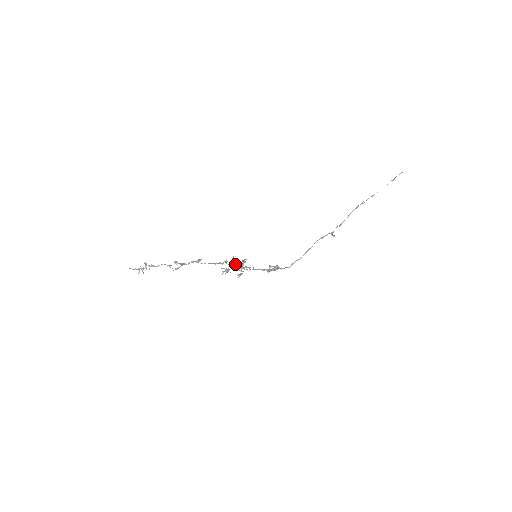
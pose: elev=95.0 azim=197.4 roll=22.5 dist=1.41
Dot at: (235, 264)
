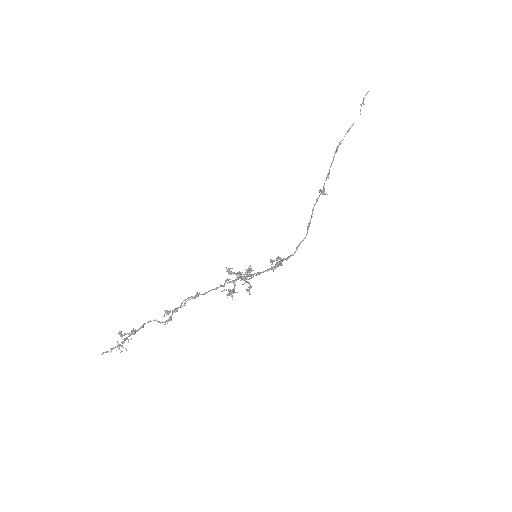
Dot at: (237, 278)
